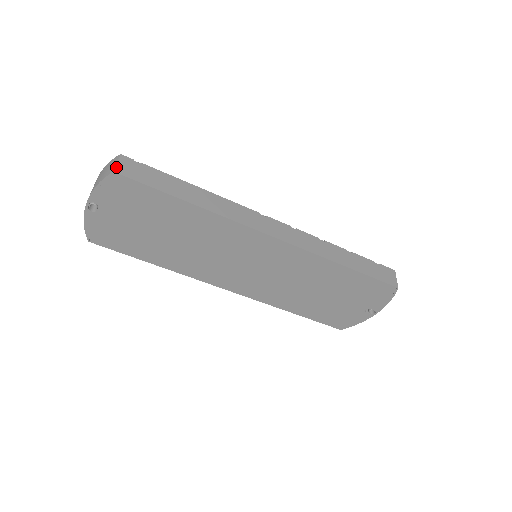
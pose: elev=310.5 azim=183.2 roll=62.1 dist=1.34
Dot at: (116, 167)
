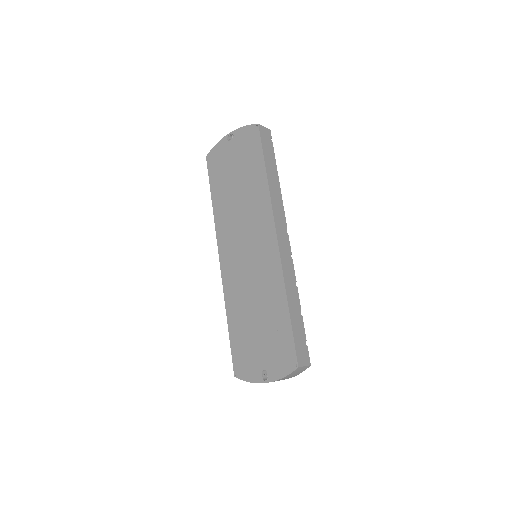
Dot at: (262, 126)
